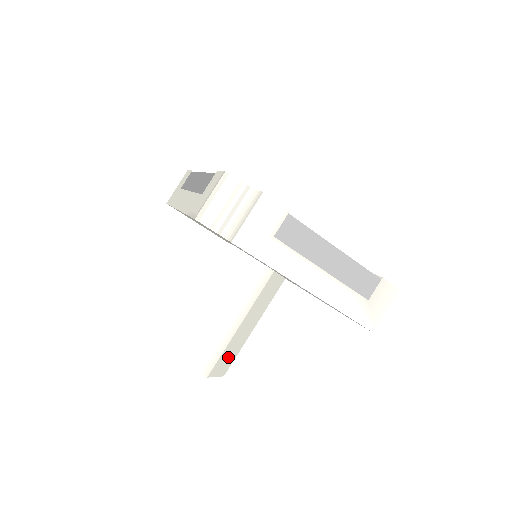
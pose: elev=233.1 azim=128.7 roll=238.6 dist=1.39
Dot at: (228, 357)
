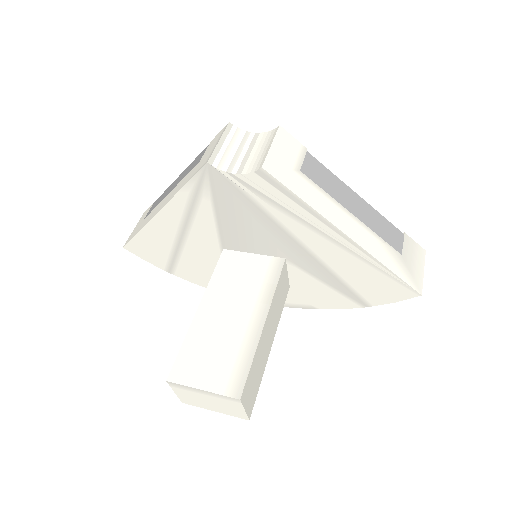
Dot at: (254, 380)
